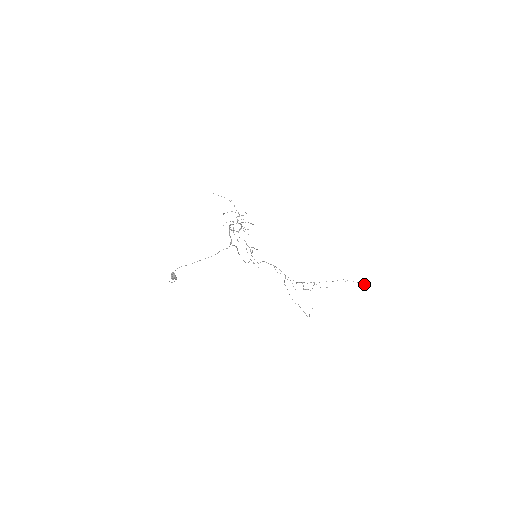
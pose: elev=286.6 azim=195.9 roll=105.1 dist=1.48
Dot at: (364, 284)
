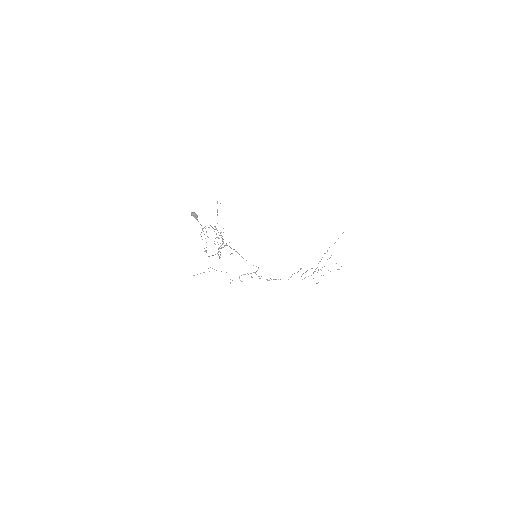
Dot at: occluded
